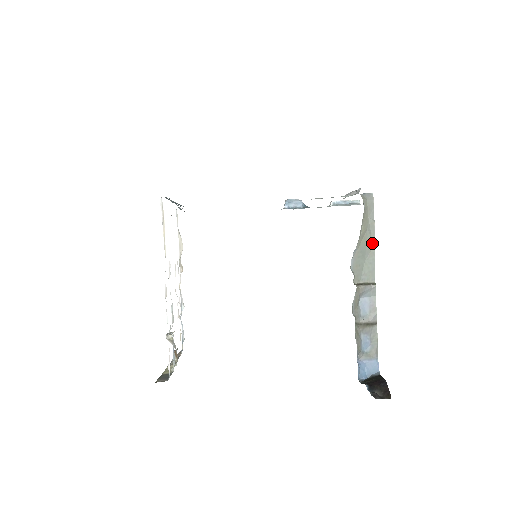
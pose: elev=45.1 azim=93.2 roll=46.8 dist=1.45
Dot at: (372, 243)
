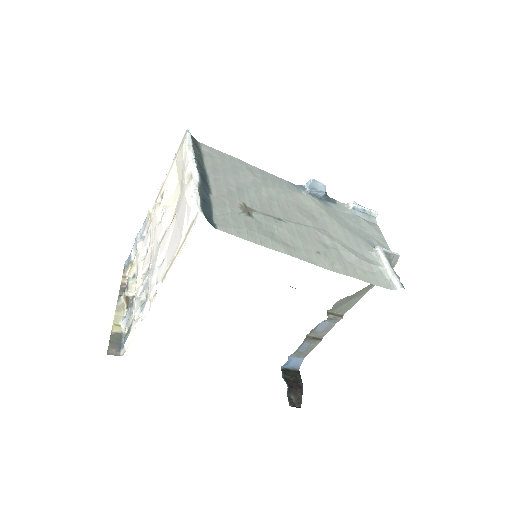
Dot at: (366, 291)
